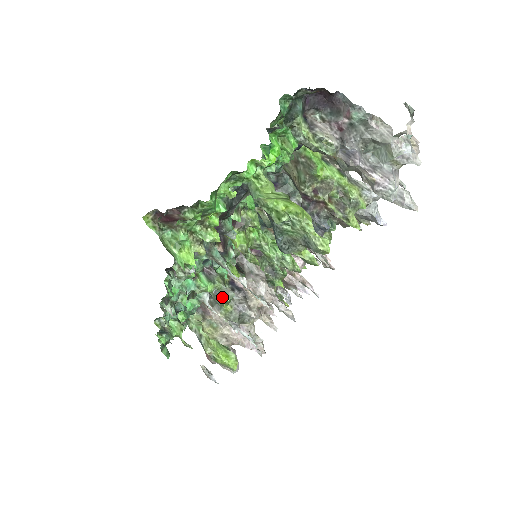
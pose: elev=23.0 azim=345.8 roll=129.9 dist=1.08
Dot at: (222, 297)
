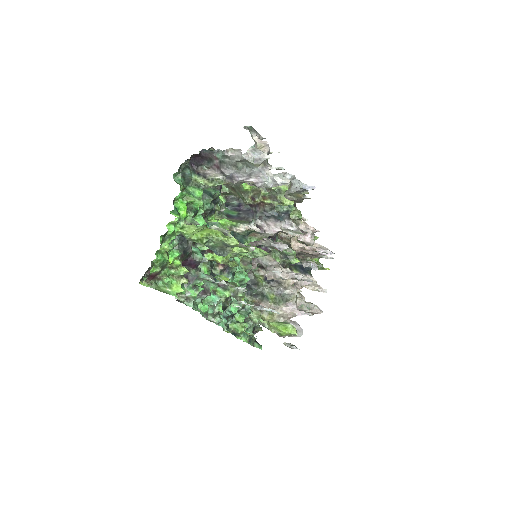
Dot at: (237, 295)
